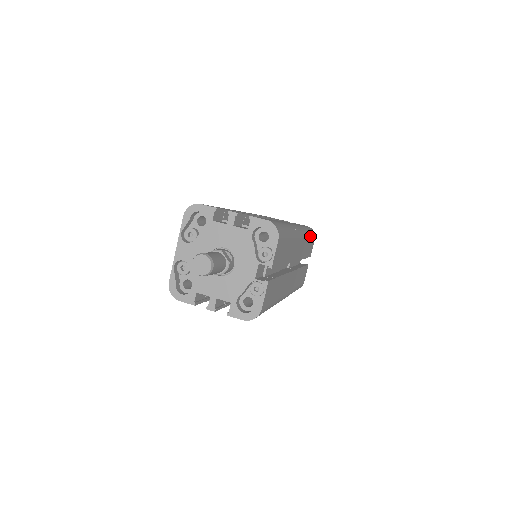
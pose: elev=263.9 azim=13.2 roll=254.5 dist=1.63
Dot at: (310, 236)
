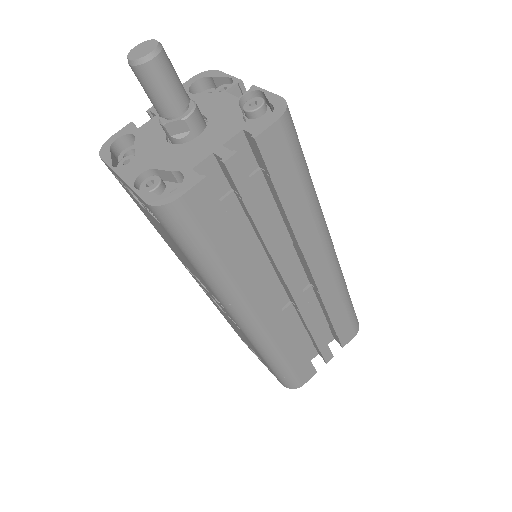
Dot at: occluded
